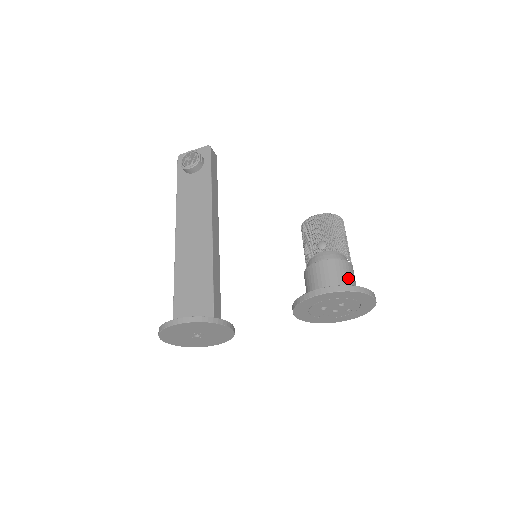
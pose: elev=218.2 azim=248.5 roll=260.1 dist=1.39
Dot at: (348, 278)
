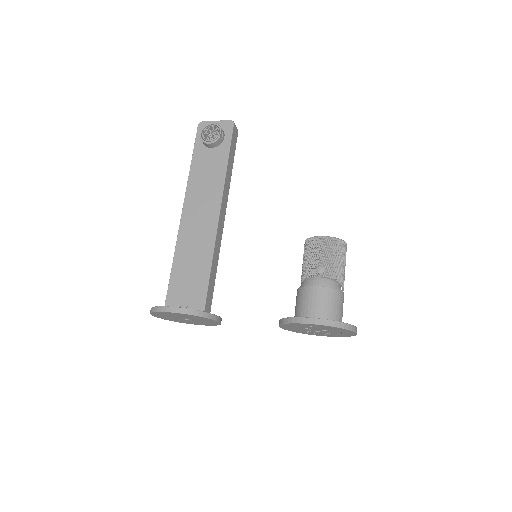
Dot at: (337, 308)
